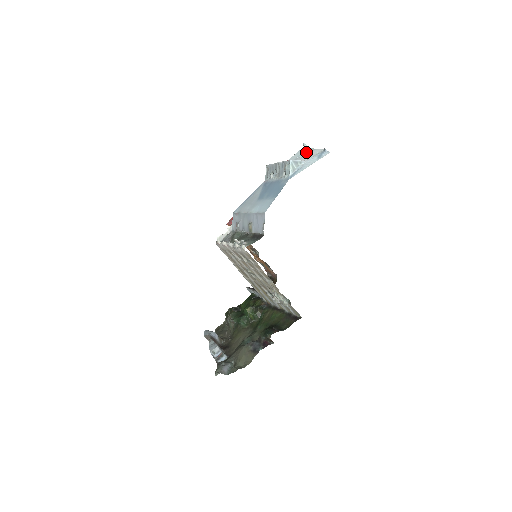
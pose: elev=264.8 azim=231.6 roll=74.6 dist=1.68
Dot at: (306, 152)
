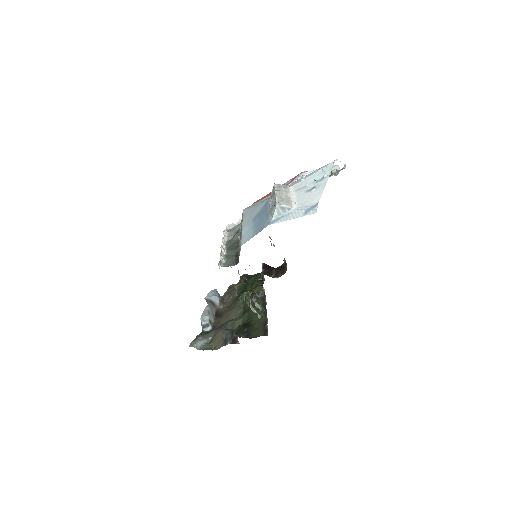
Dot at: (315, 185)
